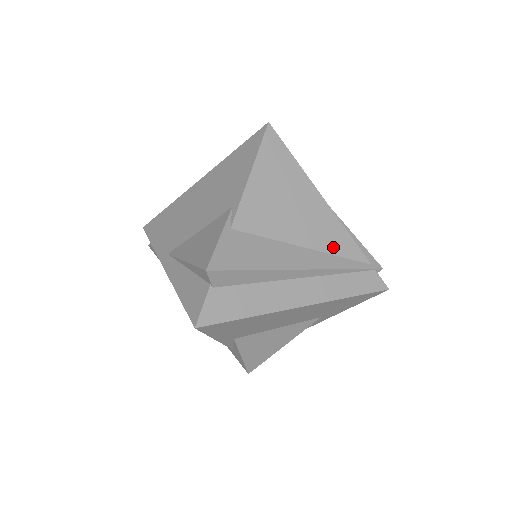
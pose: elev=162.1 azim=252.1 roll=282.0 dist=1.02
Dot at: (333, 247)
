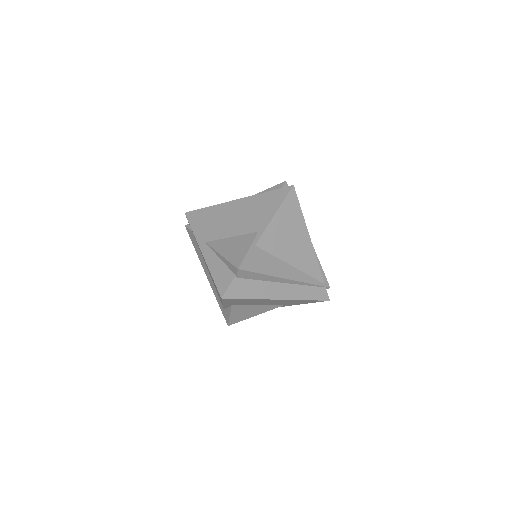
Dot at: (307, 269)
